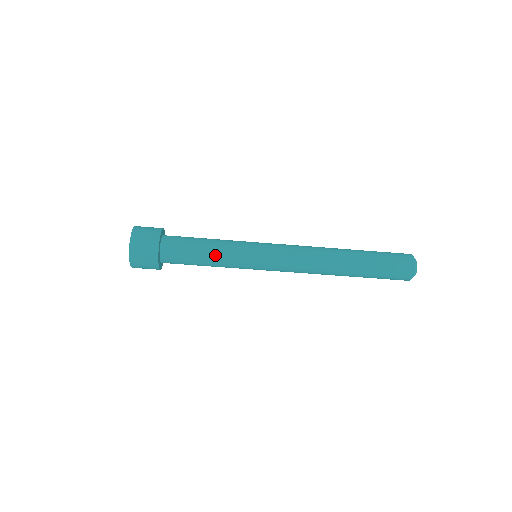
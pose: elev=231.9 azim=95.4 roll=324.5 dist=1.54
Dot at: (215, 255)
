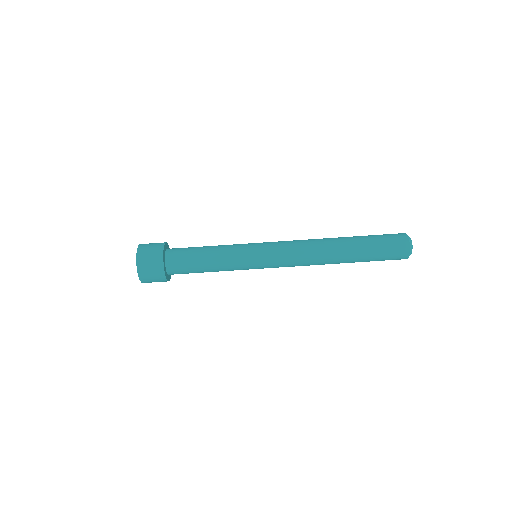
Dot at: (217, 265)
